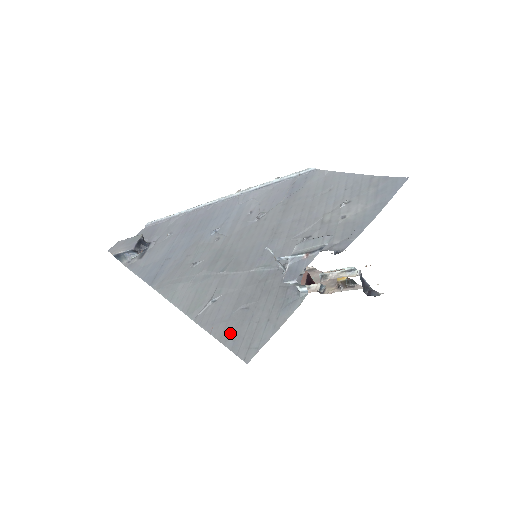
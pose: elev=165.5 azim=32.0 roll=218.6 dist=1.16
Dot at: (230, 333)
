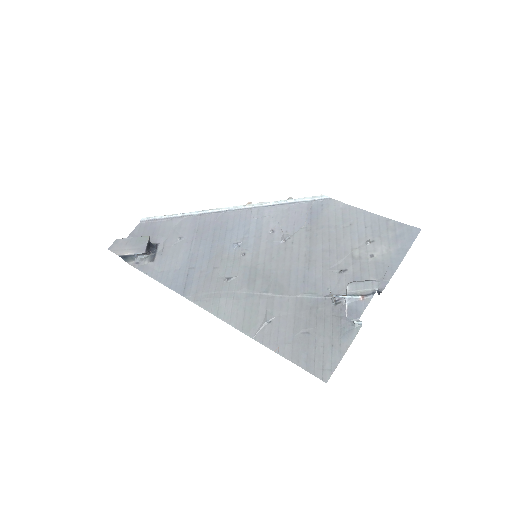
Dot at: (300, 355)
